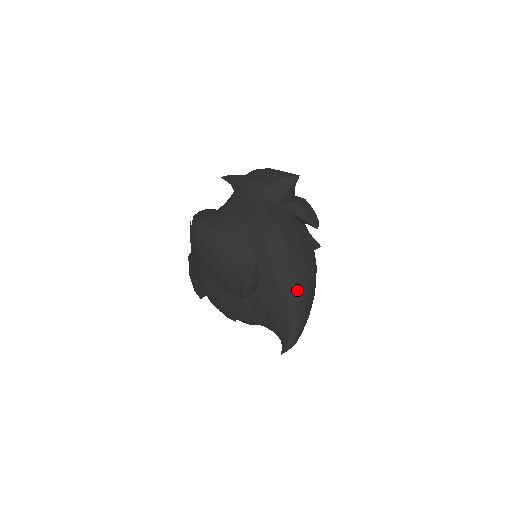
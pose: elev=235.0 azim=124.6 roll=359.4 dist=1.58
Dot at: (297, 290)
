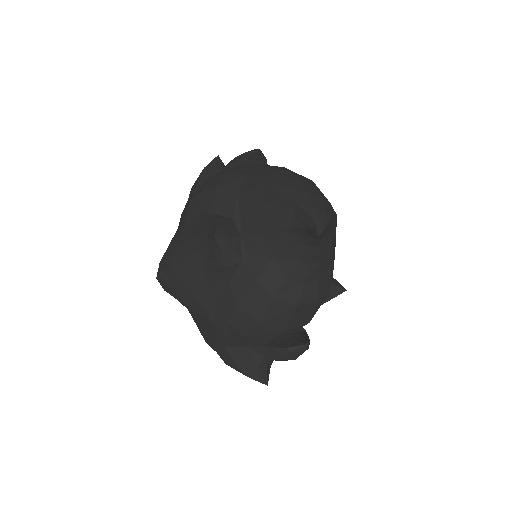
Dot at: (271, 179)
